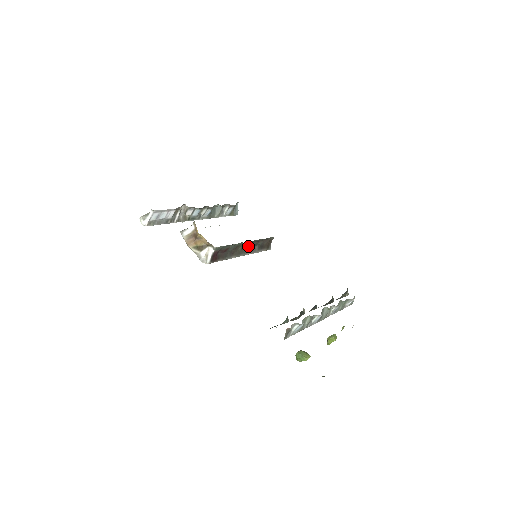
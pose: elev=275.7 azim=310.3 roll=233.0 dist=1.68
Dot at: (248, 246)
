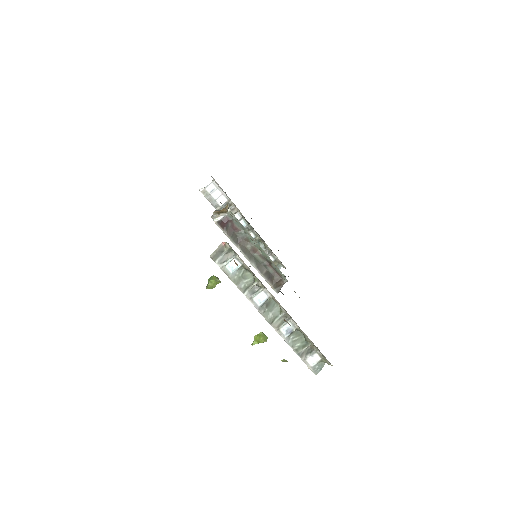
Dot at: (257, 256)
